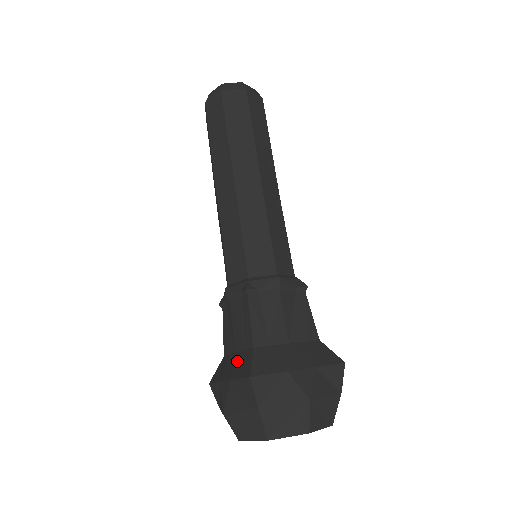
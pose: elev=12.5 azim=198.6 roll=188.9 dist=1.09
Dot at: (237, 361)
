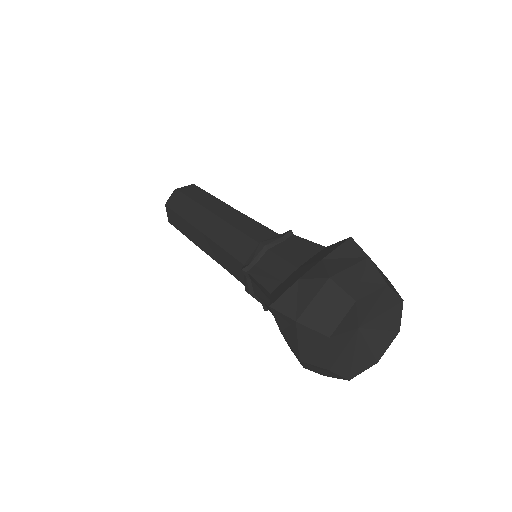
Dot at: occluded
